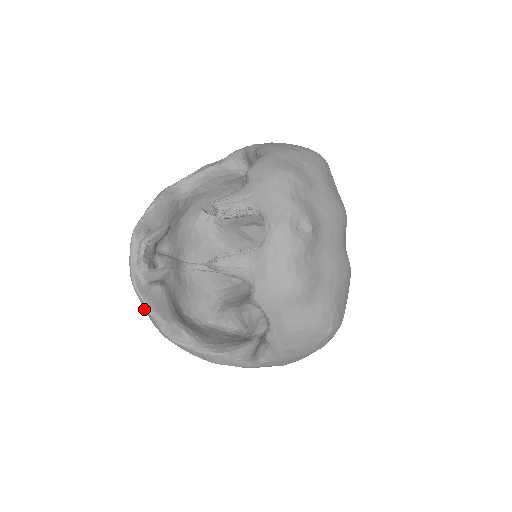
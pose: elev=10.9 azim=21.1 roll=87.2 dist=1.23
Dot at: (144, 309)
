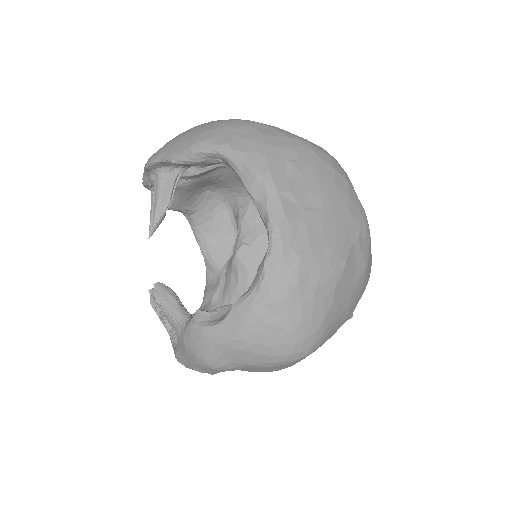
Dot at: occluded
